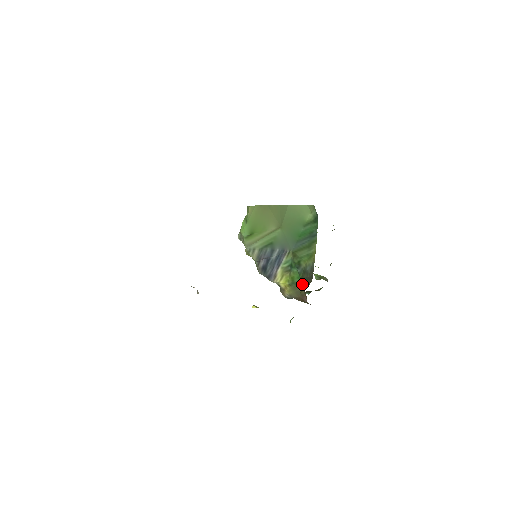
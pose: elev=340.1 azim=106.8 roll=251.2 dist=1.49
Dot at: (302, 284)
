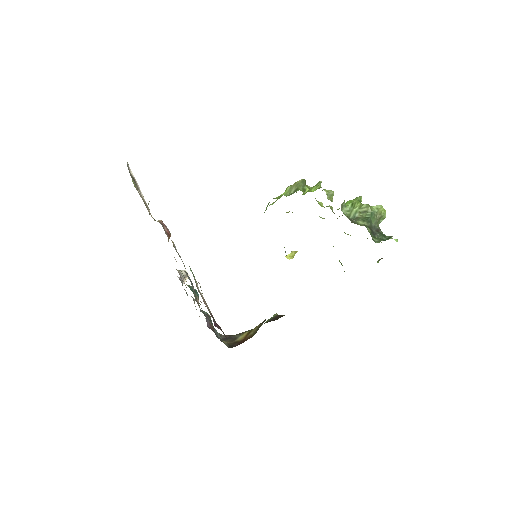
Dot at: occluded
